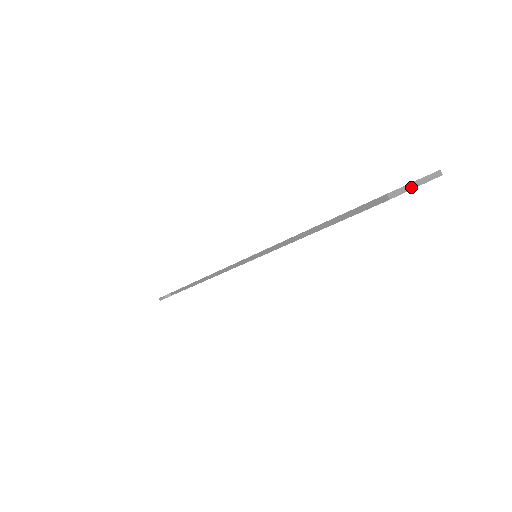
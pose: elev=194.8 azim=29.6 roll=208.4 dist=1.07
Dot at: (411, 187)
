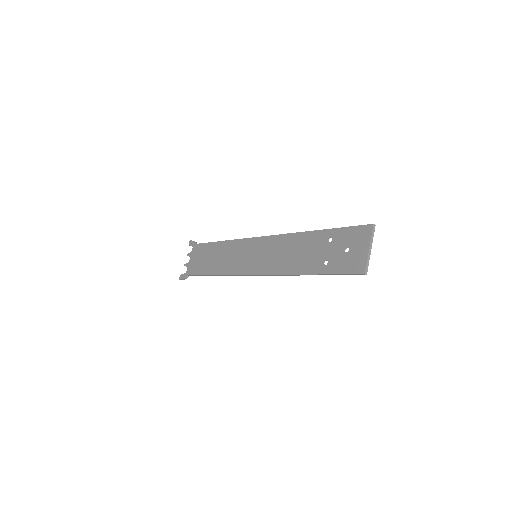
Dot at: (370, 254)
